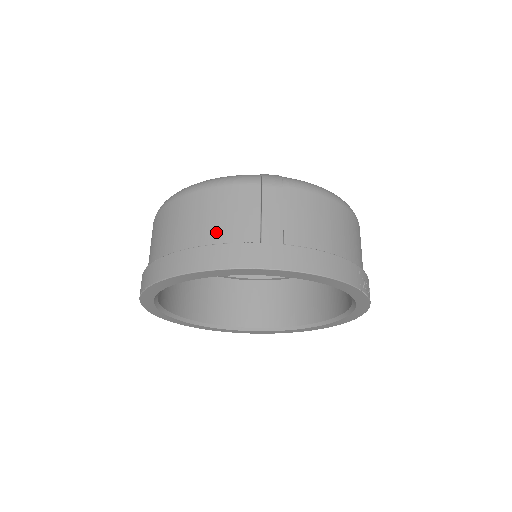
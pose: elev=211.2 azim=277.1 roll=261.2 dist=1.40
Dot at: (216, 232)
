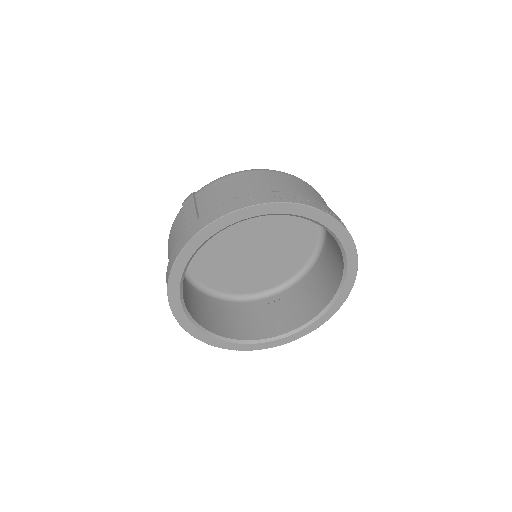
Dot at: occluded
